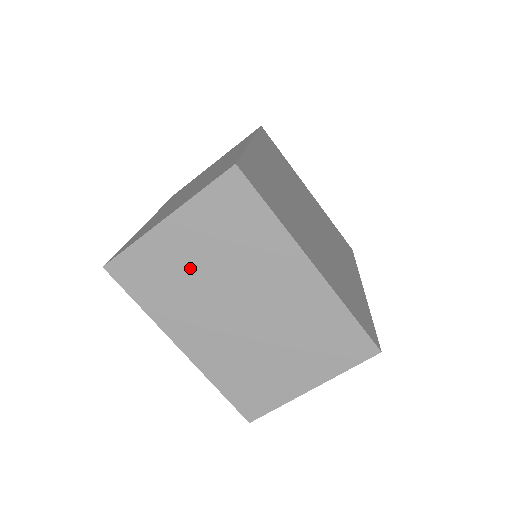
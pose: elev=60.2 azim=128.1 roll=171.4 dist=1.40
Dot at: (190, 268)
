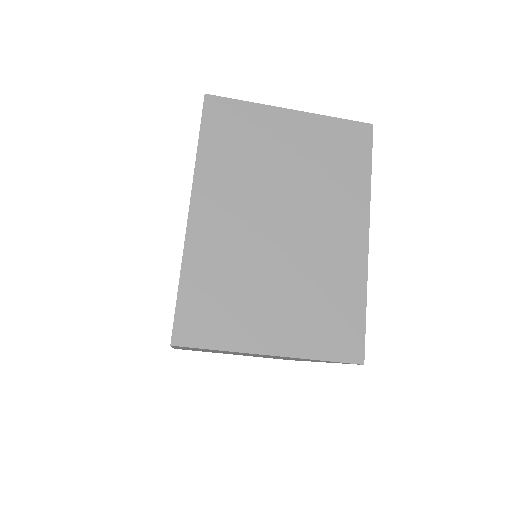
Dot at: (273, 156)
